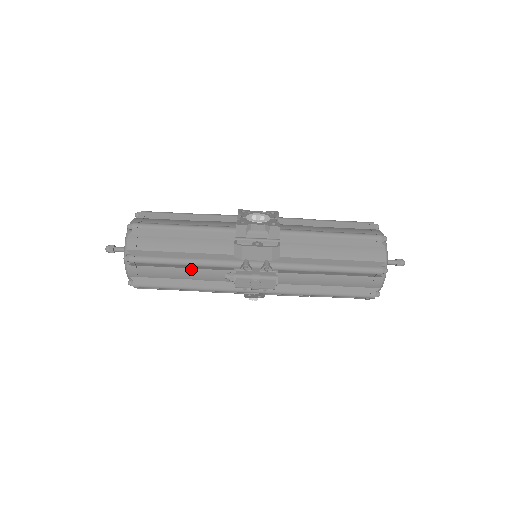
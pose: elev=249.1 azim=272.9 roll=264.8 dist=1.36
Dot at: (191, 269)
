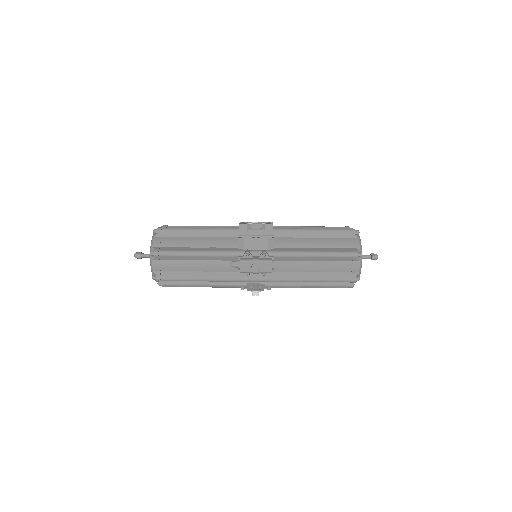
Dot at: (204, 261)
